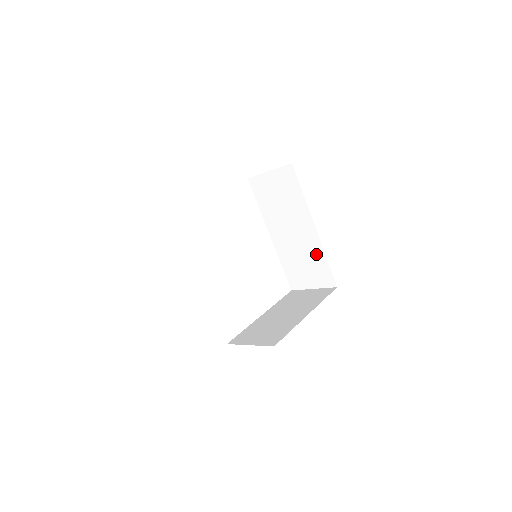
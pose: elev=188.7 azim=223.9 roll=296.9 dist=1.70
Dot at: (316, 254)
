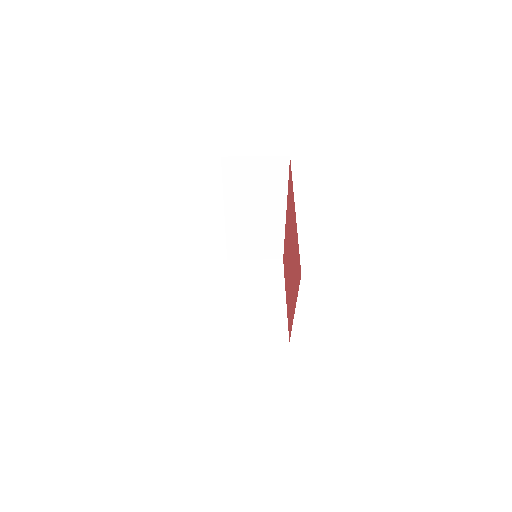
Dot at: (274, 234)
